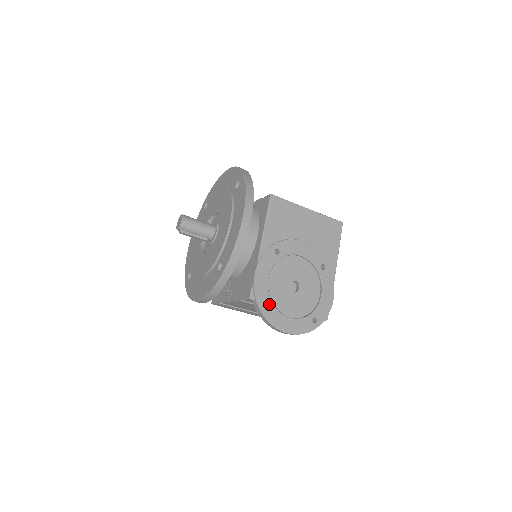
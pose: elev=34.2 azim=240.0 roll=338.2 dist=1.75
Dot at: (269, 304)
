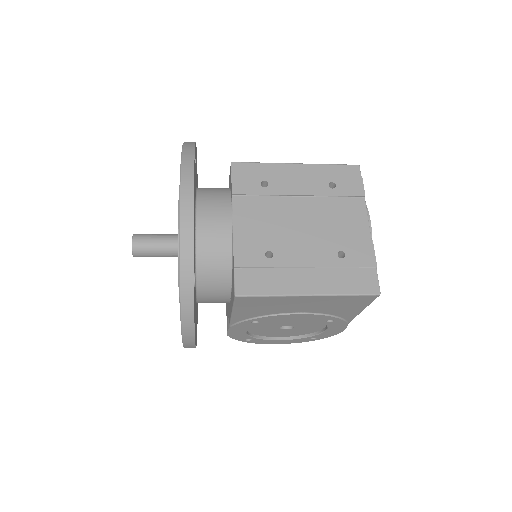
Dot at: (251, 339)
